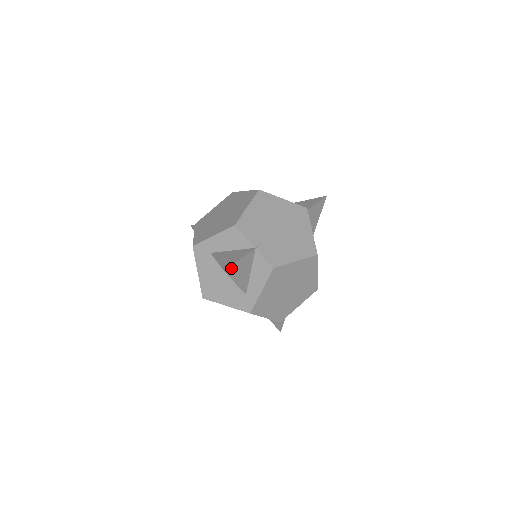
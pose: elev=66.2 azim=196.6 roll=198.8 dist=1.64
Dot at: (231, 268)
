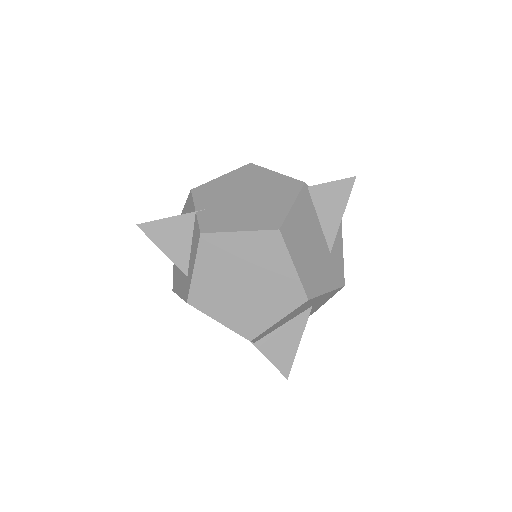
Dot at: (150, 225)
